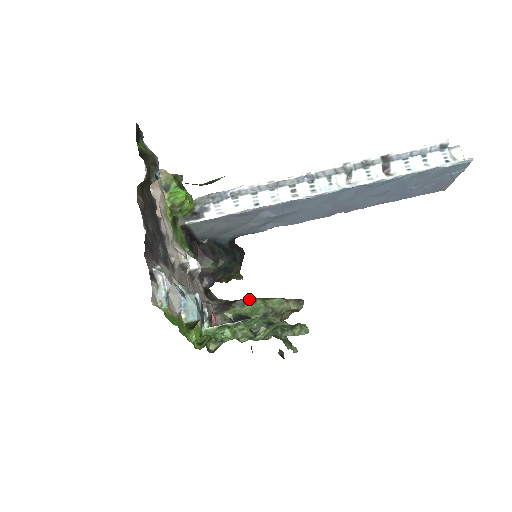
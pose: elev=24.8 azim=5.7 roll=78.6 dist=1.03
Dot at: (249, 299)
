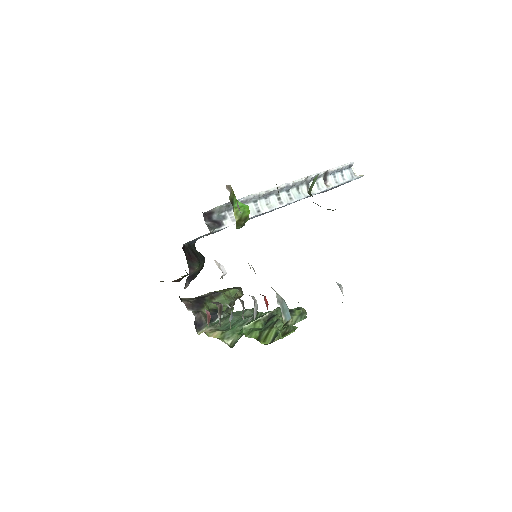
Dot at: (214, 294)
